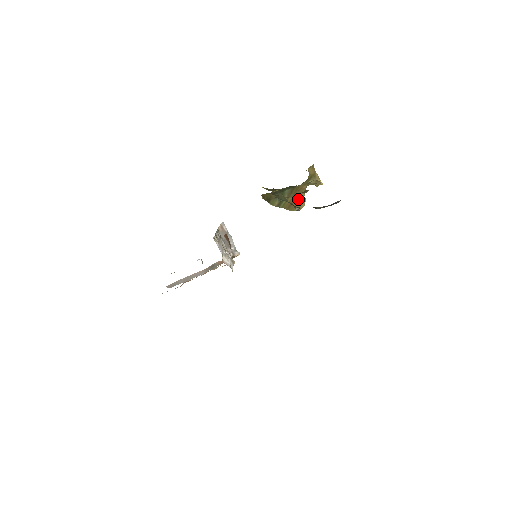
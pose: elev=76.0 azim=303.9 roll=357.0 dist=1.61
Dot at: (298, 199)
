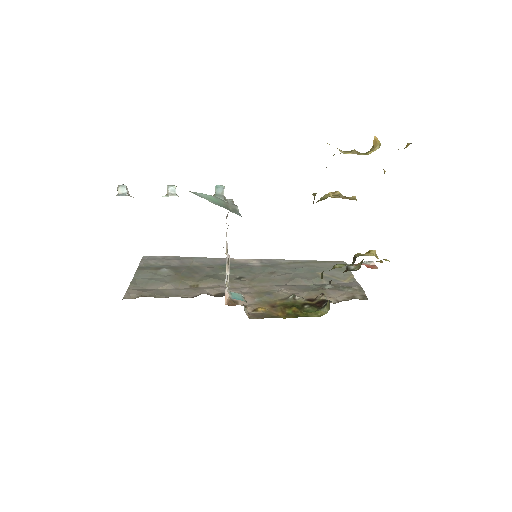
Dot at: occluded
